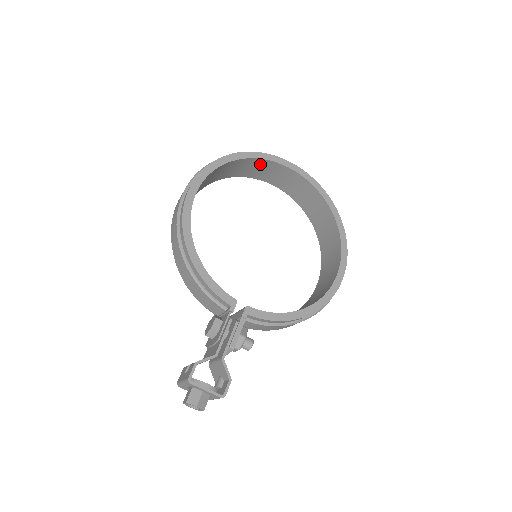
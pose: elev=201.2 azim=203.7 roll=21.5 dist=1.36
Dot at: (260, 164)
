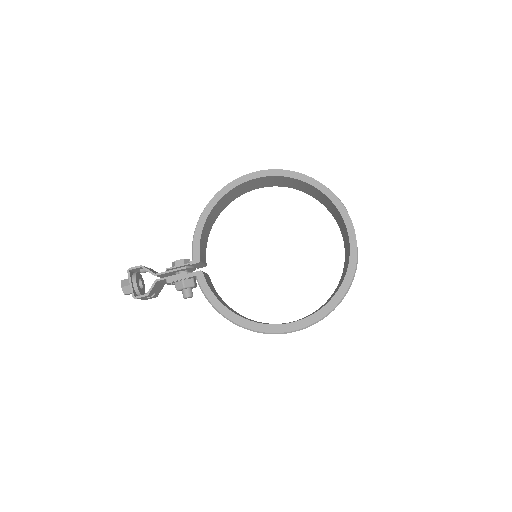
Dot at: (330, 203)
